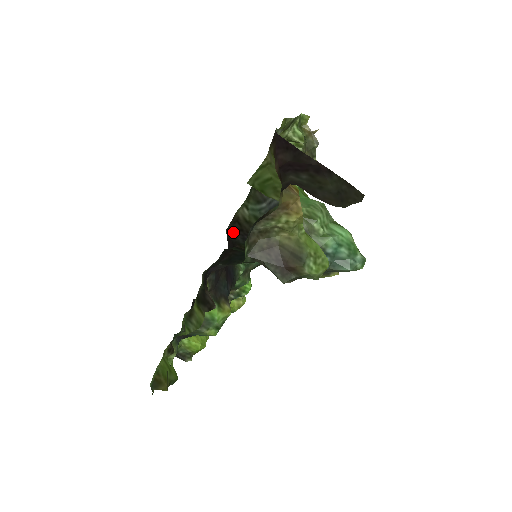
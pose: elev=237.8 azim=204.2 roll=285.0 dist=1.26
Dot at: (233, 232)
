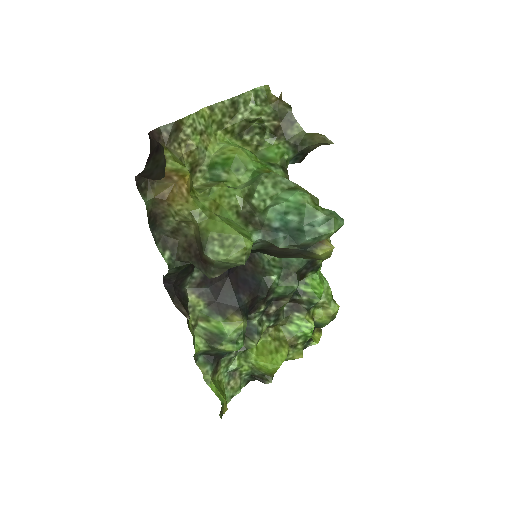
Dot at: occluded
